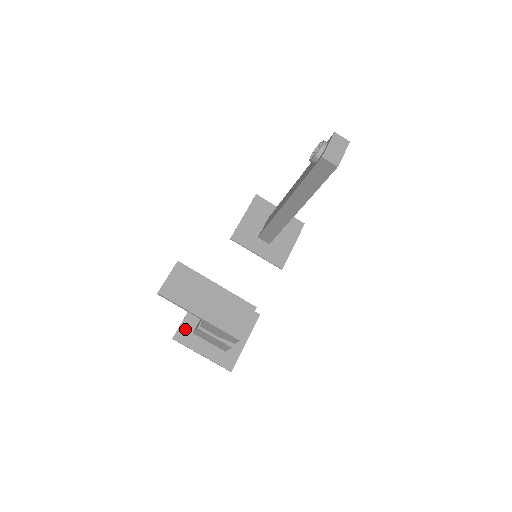
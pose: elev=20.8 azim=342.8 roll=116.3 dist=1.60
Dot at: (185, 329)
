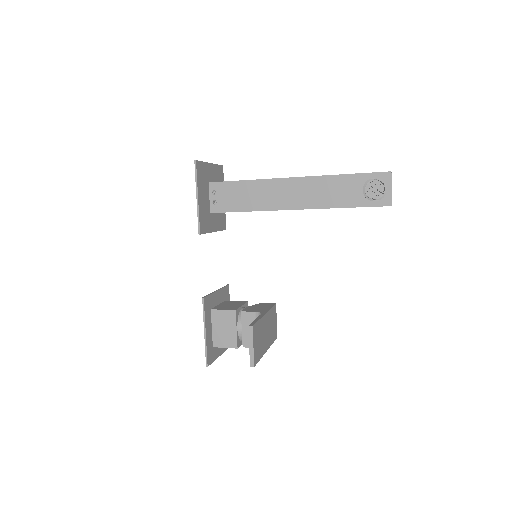
Dot at: (209, 350)
